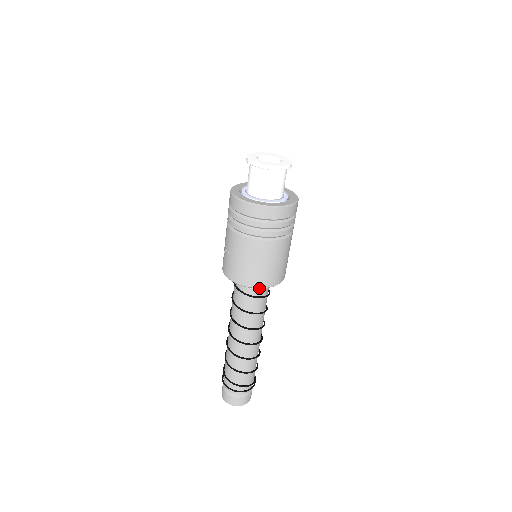
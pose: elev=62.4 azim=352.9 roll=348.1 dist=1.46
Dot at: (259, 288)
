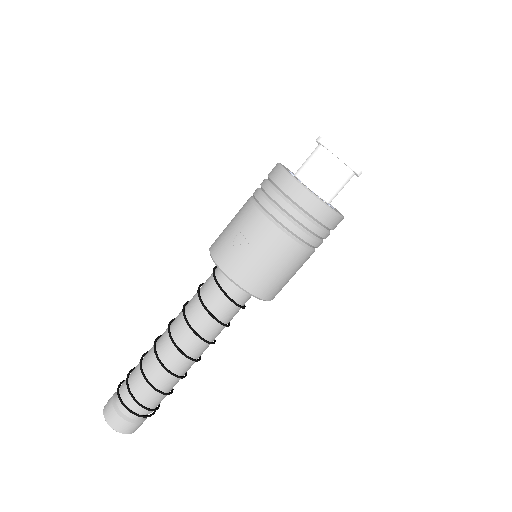
Dot at: (262, 299)
